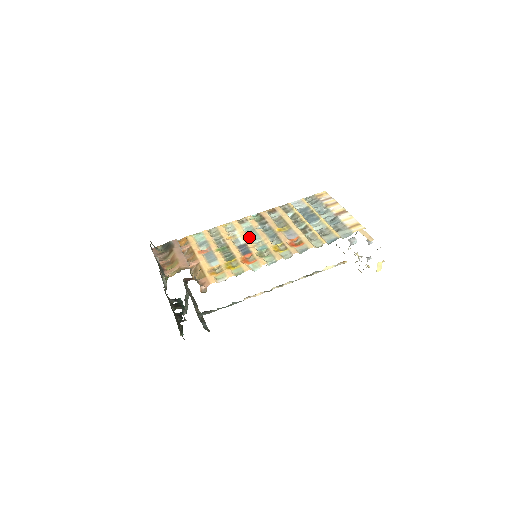
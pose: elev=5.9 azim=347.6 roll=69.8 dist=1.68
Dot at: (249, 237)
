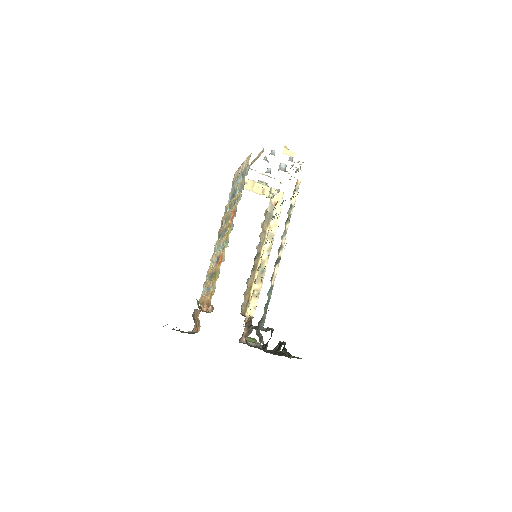
Dot at: occluded
